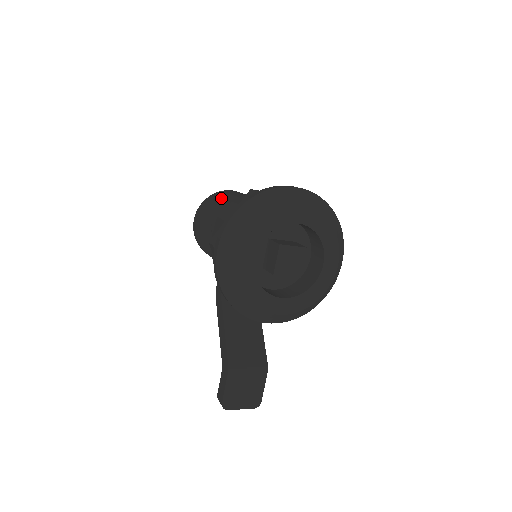
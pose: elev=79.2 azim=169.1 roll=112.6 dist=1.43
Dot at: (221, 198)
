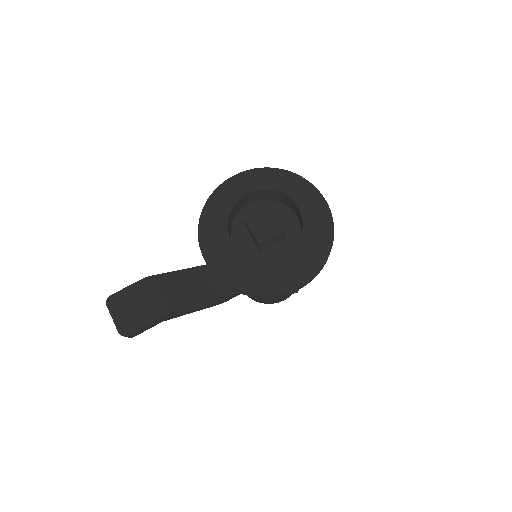
Dot at: occluded
